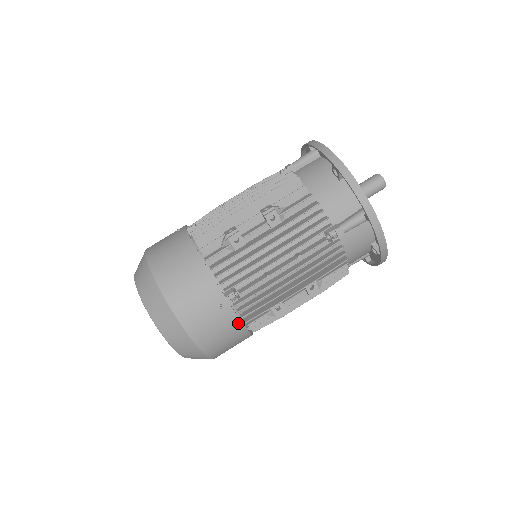
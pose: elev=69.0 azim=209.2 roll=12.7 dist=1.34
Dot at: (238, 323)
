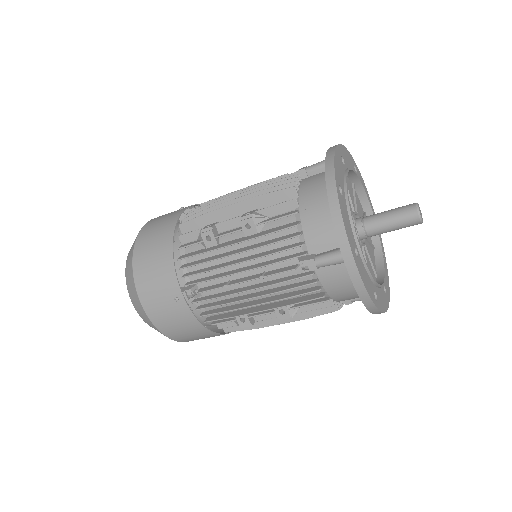
Dot at: (194, 320)
